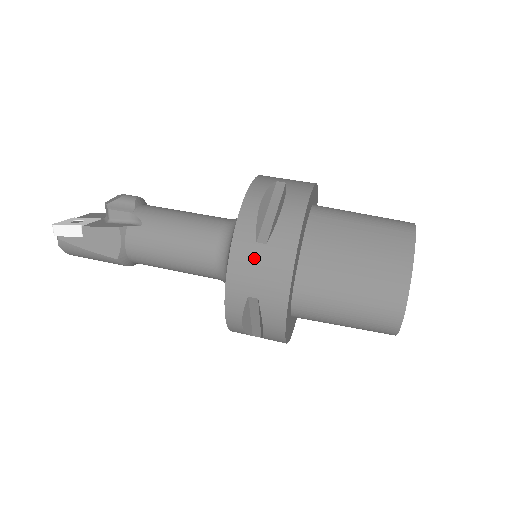
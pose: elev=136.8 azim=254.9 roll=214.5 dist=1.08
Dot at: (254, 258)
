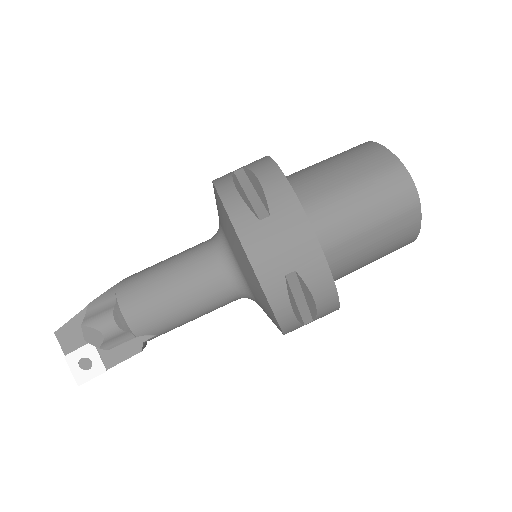
Dot at: occluded
